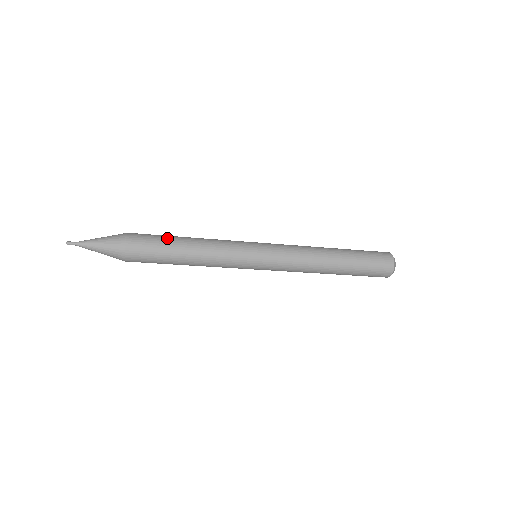
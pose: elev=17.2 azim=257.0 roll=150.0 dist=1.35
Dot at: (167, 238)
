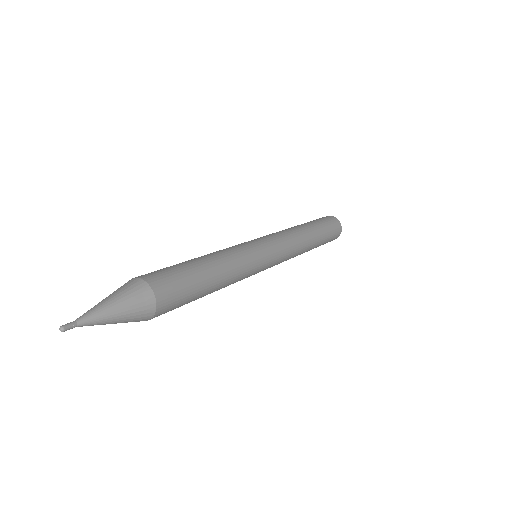
Dot at: (187, 266)
